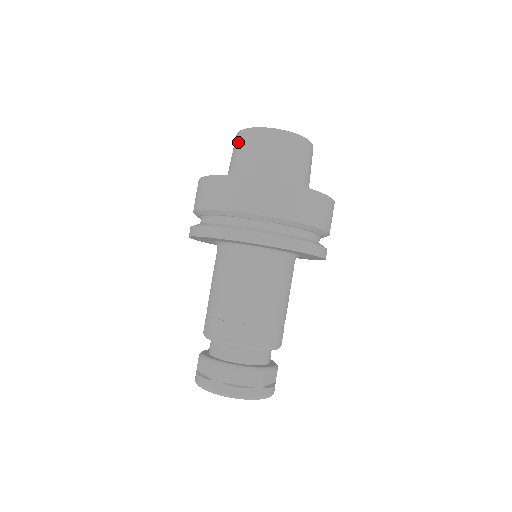
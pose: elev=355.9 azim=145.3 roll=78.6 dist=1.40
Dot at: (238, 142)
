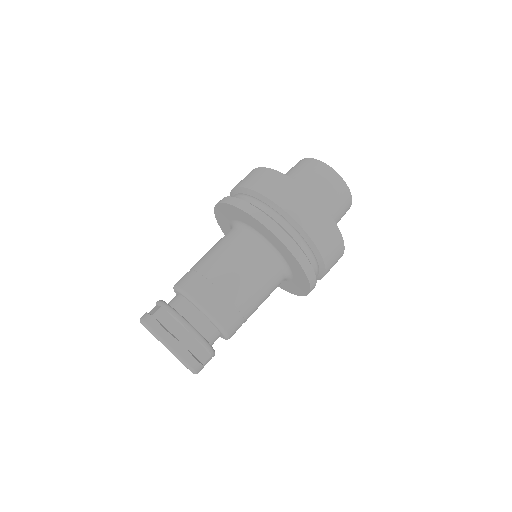
Dot at: occluded
